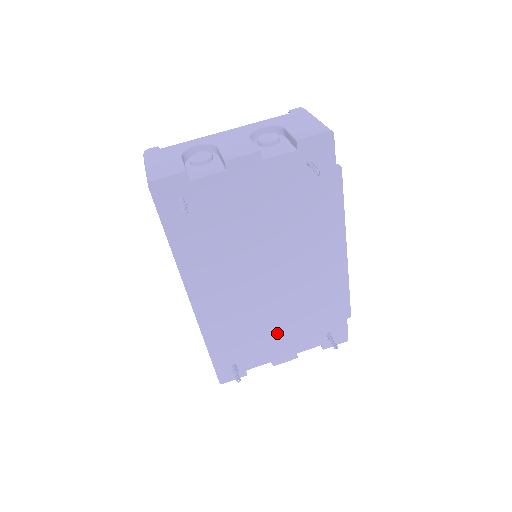
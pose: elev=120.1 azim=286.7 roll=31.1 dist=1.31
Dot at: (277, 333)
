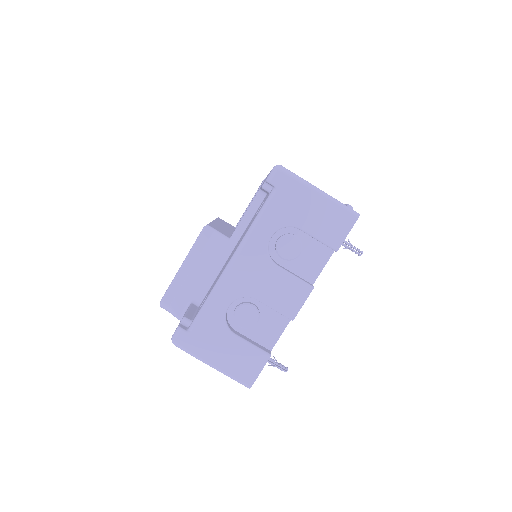
Dot at: occluded
